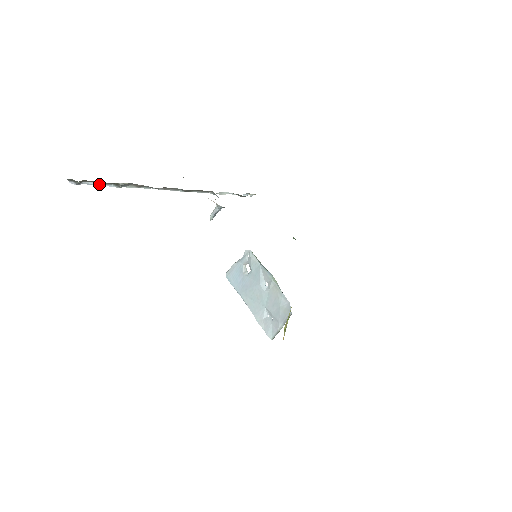
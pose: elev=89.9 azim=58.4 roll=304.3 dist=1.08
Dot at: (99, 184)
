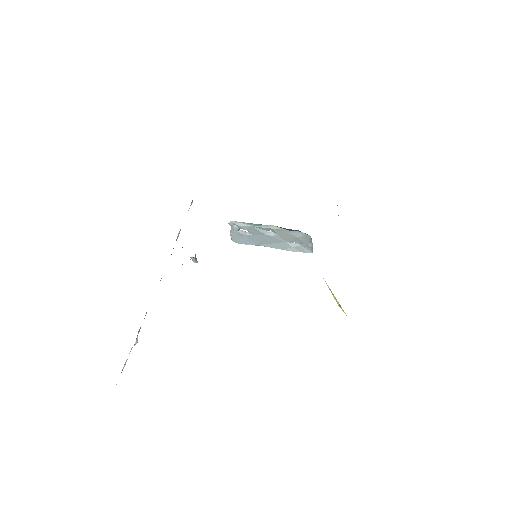
Dot at: (127, 359)
